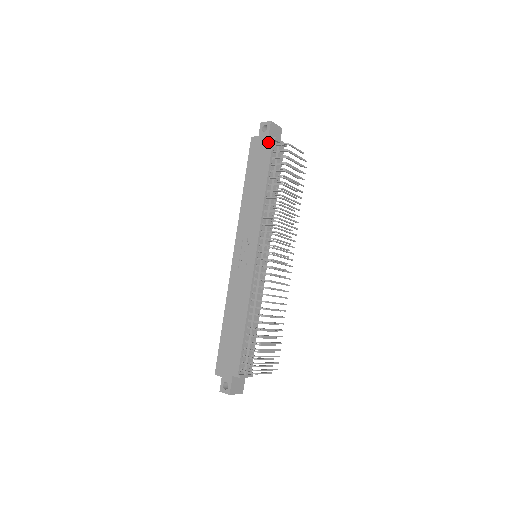
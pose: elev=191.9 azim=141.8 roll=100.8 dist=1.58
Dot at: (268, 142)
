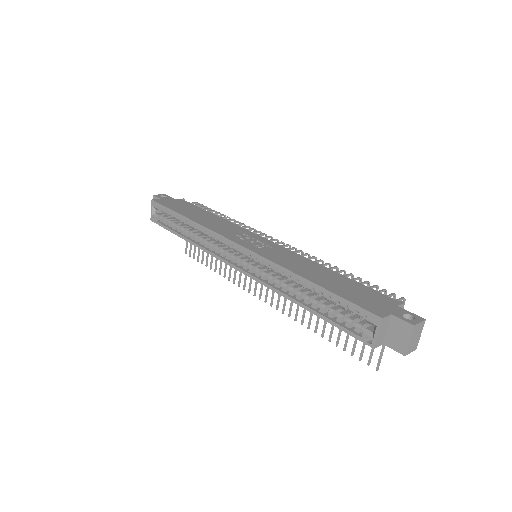
Dot at: (179, 200)
